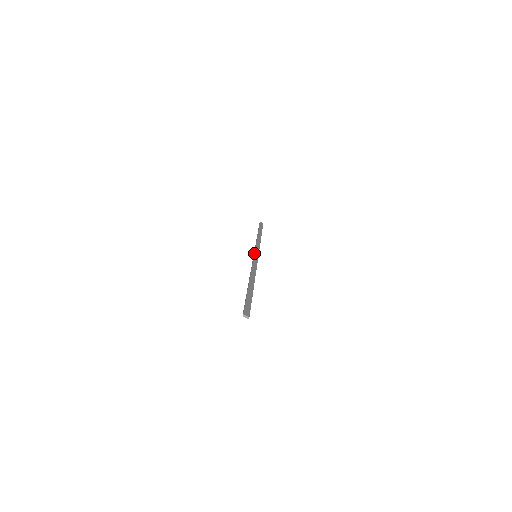
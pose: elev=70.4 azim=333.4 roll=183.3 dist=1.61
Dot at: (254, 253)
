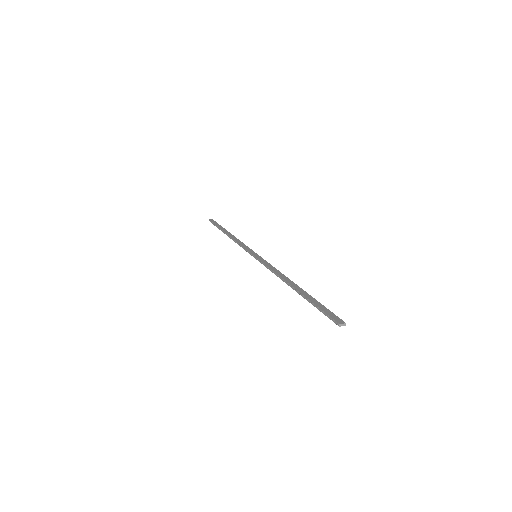
Dot at: (252, 254)
